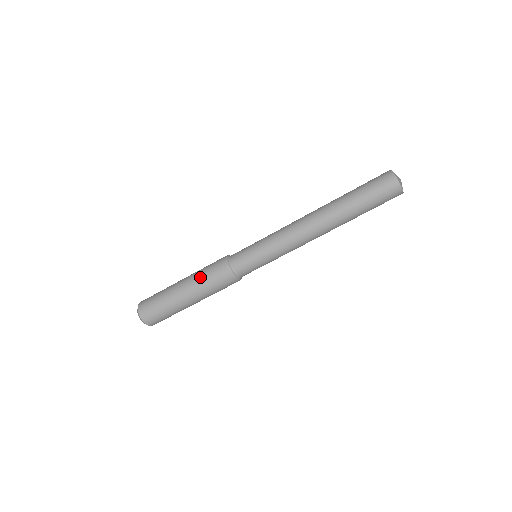
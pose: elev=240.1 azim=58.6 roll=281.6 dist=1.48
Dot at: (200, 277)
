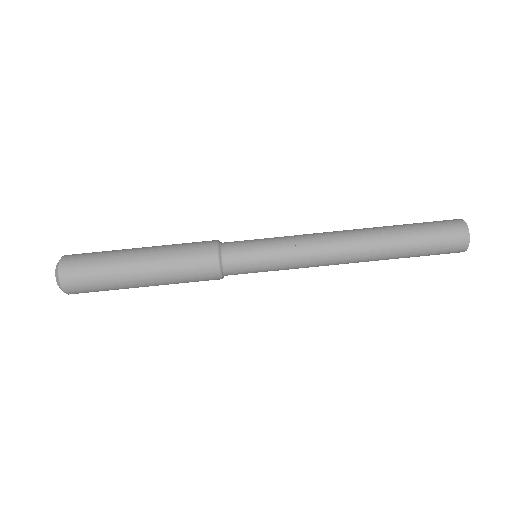
Dot at: (172, 261)
